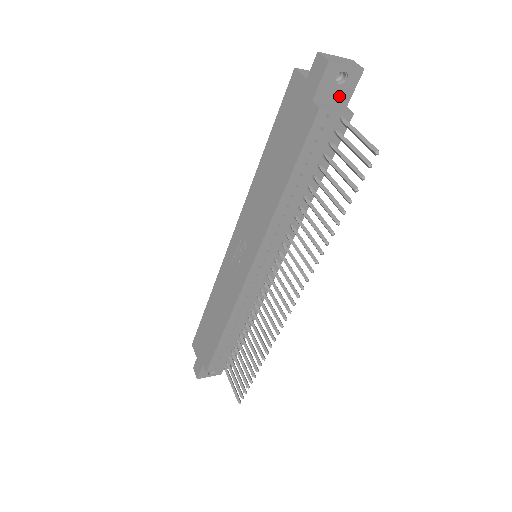
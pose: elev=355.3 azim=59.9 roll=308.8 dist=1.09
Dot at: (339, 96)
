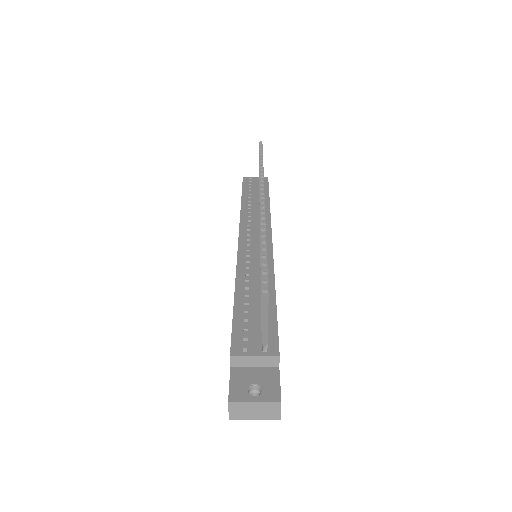
Dot at: occluded
